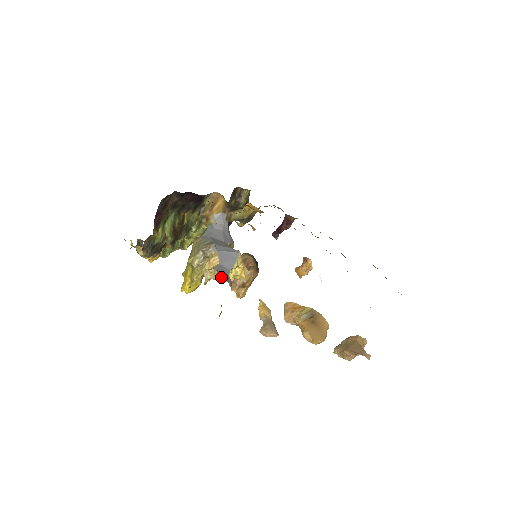
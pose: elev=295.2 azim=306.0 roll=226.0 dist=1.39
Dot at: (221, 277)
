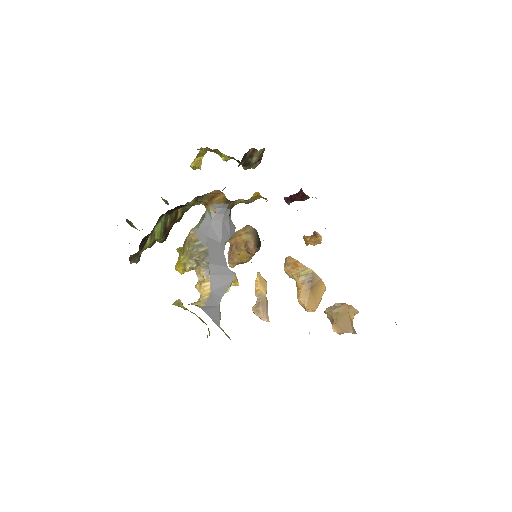
Dot at: occluded
